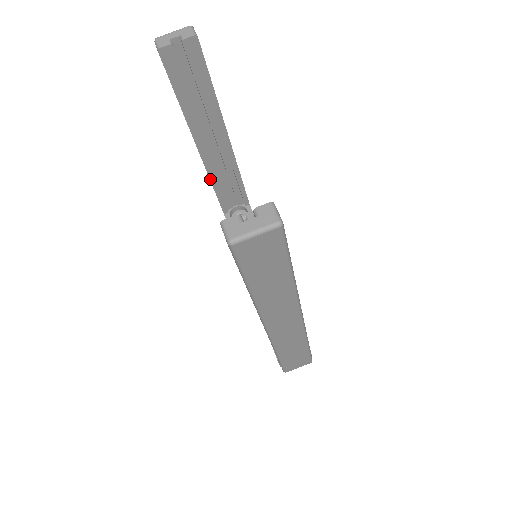
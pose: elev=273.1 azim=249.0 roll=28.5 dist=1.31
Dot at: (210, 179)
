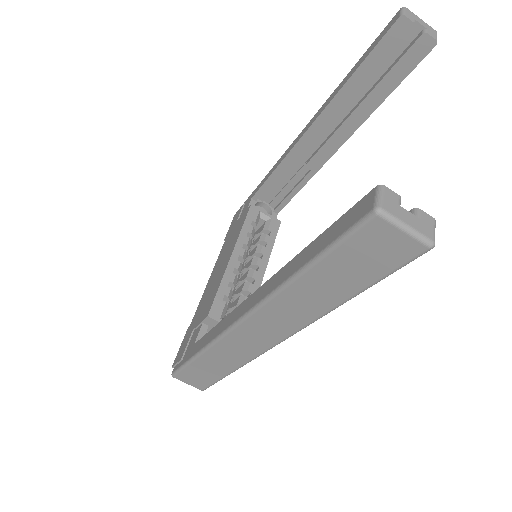
Dot at: (284, 159)
